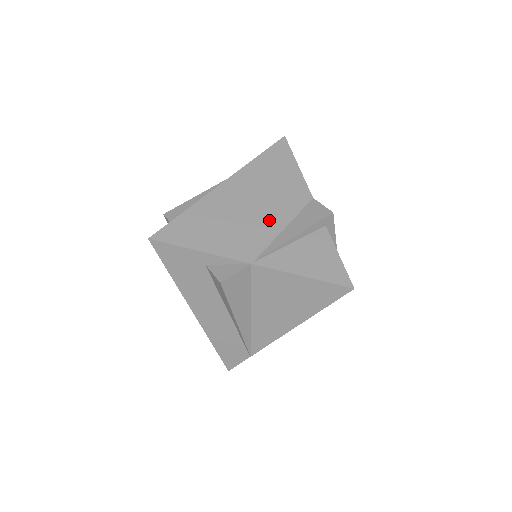
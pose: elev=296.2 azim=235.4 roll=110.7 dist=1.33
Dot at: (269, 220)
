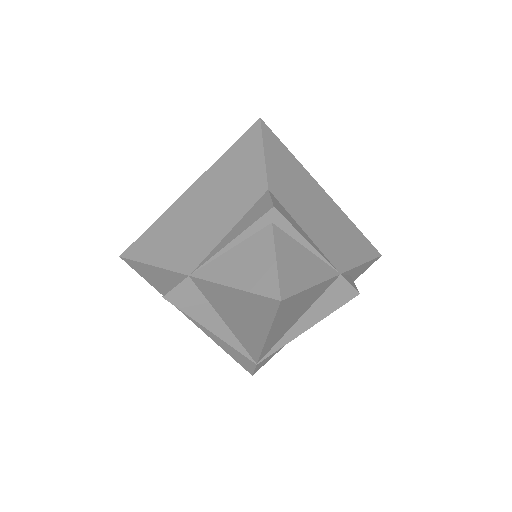
Dot at: (217, 224)
